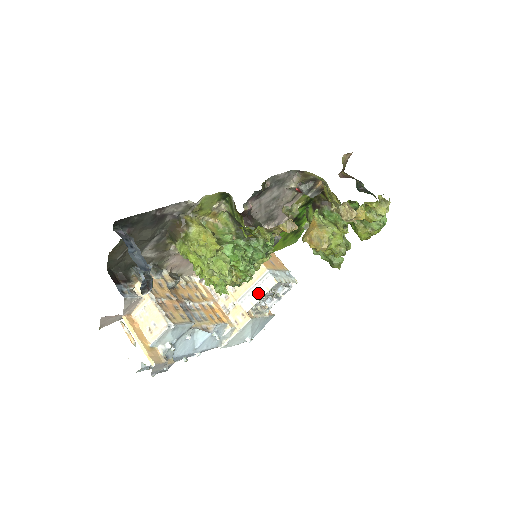
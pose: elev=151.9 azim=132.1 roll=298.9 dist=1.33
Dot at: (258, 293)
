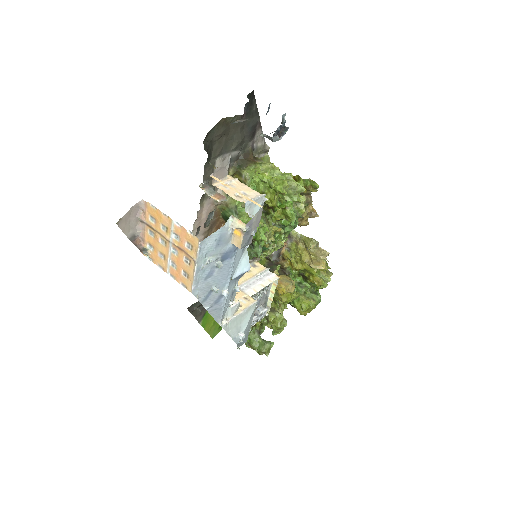
Dot at: (261, 283)
